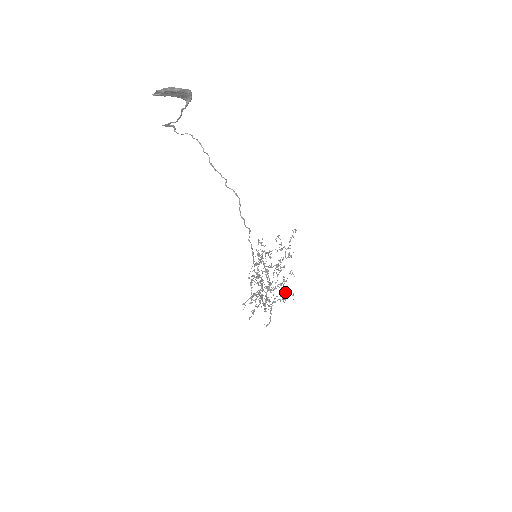
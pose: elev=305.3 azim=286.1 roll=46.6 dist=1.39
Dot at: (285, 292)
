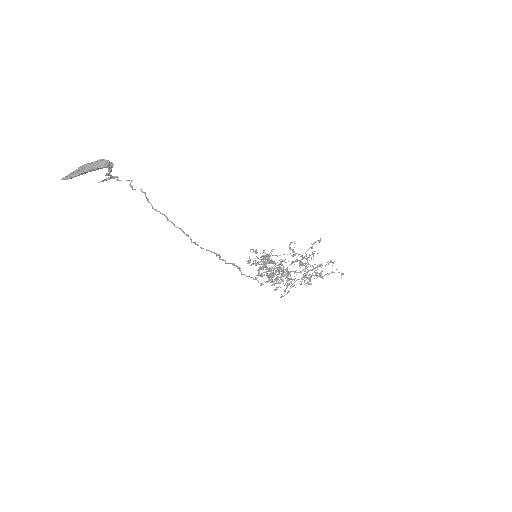
Dot at: (310, 279)
